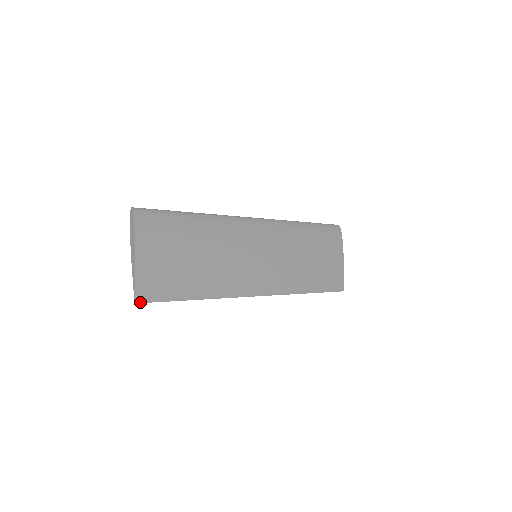
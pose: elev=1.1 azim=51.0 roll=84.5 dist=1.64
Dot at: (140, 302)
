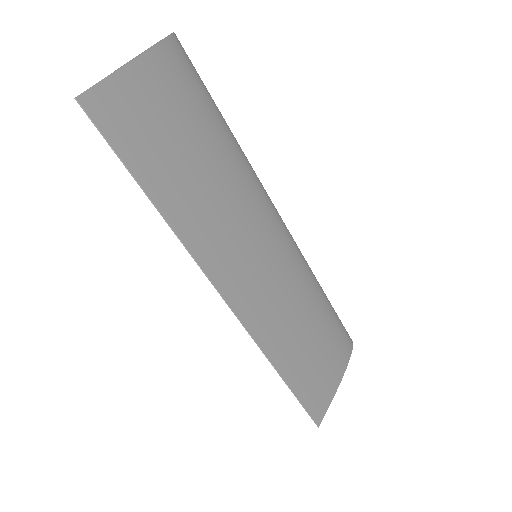
Dot at: (83, 107)
